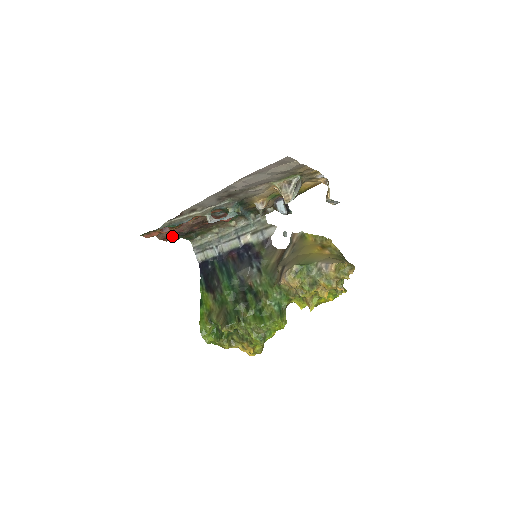
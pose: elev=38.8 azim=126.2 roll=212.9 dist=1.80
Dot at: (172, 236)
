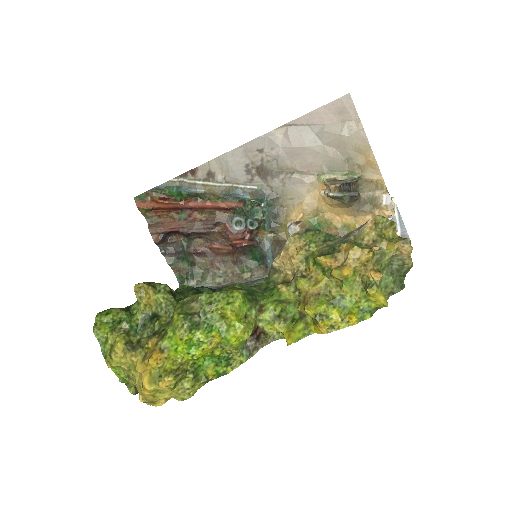
Dot at: (165, 242)
